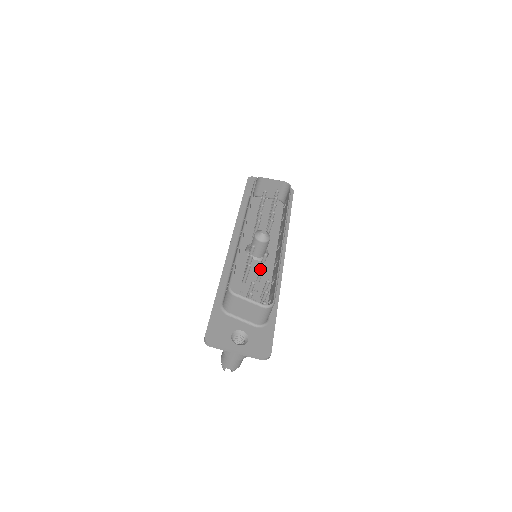
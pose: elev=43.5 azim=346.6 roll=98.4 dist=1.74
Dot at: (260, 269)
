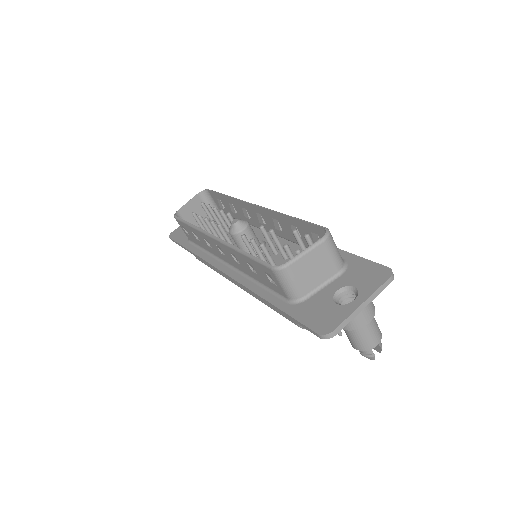
Dot at: occluded
